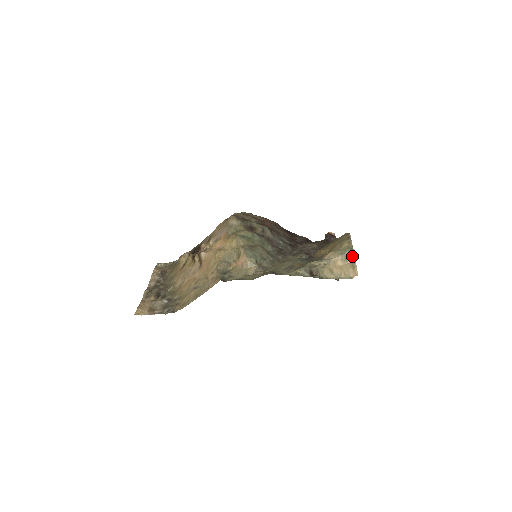
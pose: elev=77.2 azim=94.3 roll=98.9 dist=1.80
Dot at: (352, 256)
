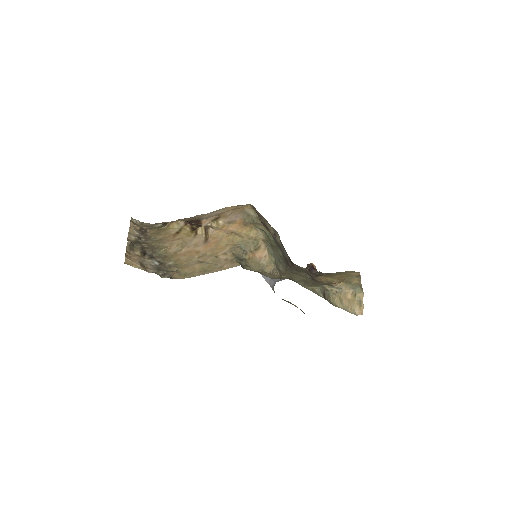
Dot at: (361, 294)
